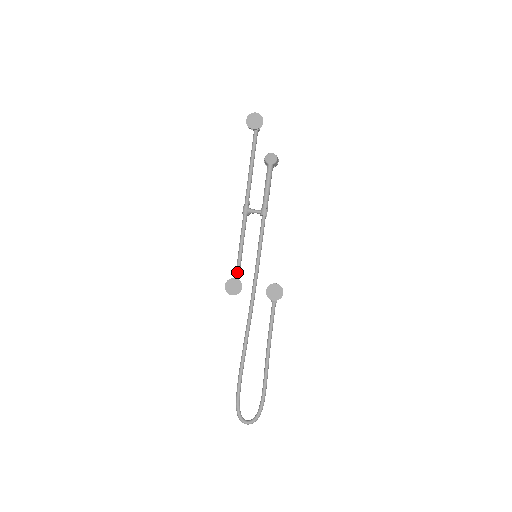
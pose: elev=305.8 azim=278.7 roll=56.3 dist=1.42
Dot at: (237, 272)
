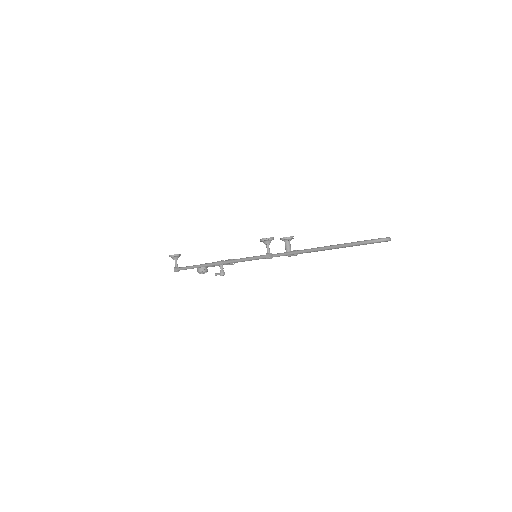
Dot at: (259, 256)
